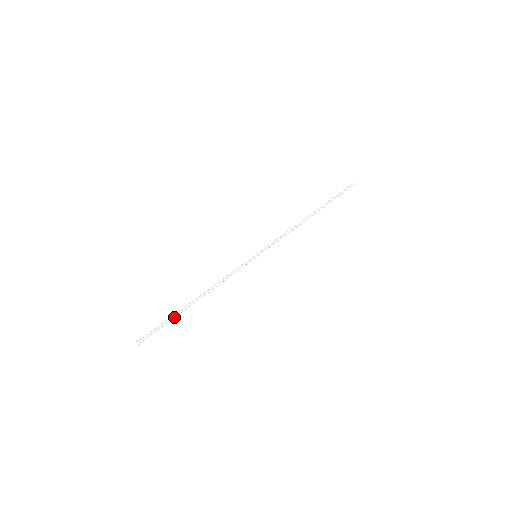
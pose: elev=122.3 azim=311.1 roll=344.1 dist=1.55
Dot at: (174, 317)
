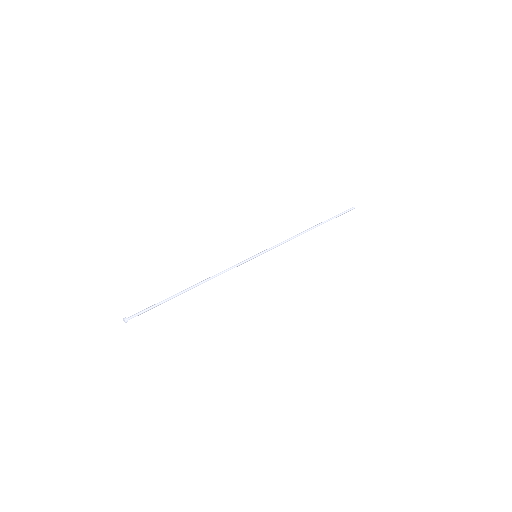
Dot at: occluded
